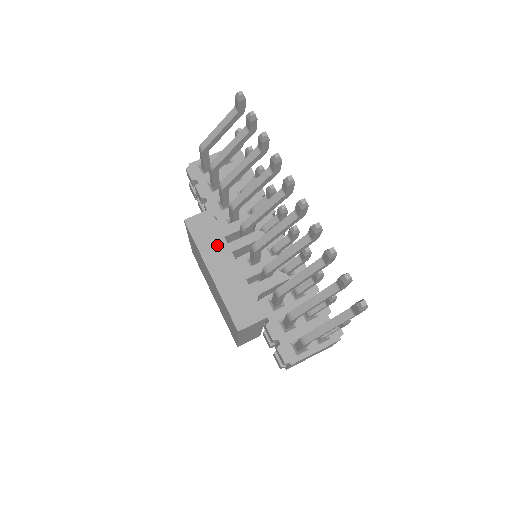
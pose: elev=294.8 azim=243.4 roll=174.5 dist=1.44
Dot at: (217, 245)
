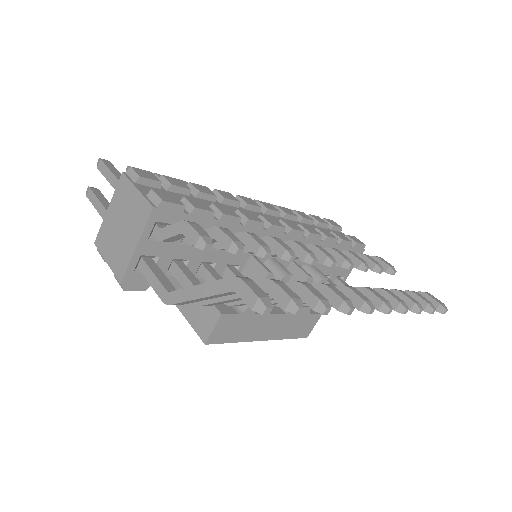
Dot at: (253, 324)
